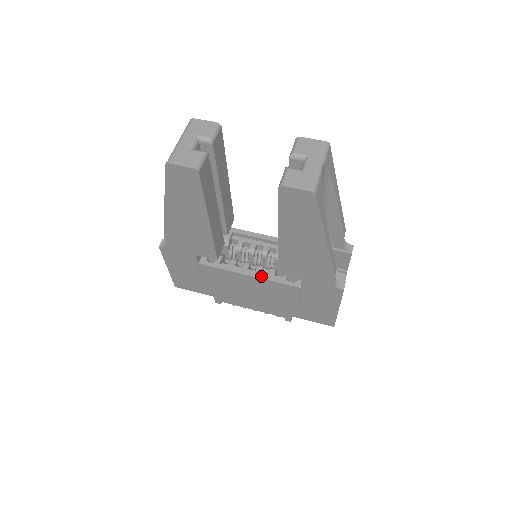
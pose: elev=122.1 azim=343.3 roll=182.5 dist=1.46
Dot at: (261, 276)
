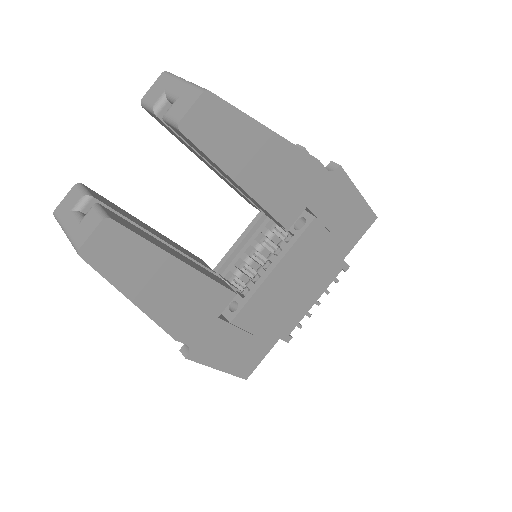
Dot at: (280, 256)
